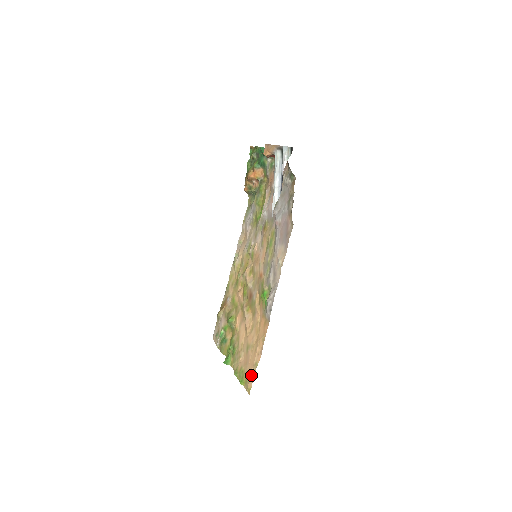
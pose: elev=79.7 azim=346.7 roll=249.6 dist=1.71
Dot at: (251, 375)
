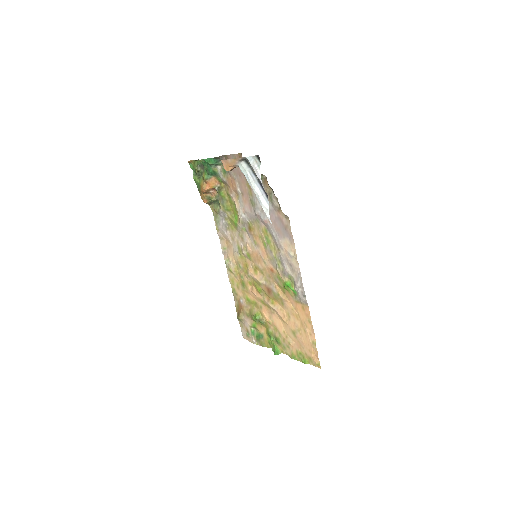
Dot at: (313, 353)
